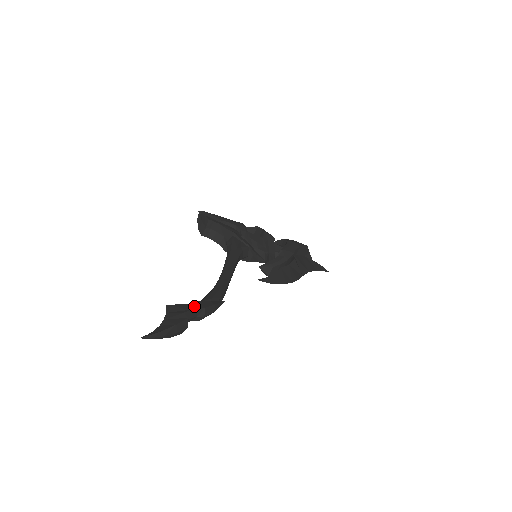
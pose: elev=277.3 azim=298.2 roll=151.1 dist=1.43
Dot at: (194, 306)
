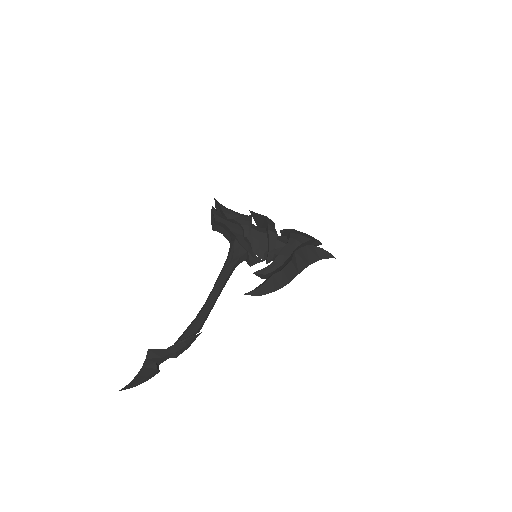
Dot at: (167, 352)
